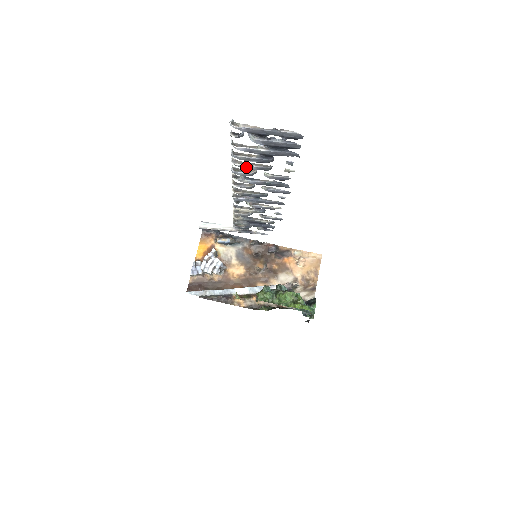
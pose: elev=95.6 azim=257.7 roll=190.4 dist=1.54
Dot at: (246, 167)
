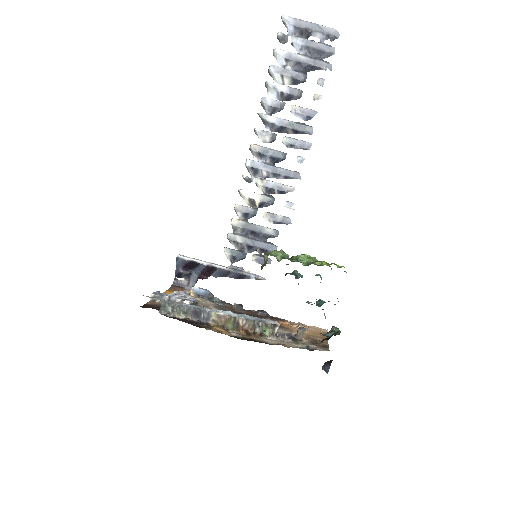
Dot at: (279, 88)
